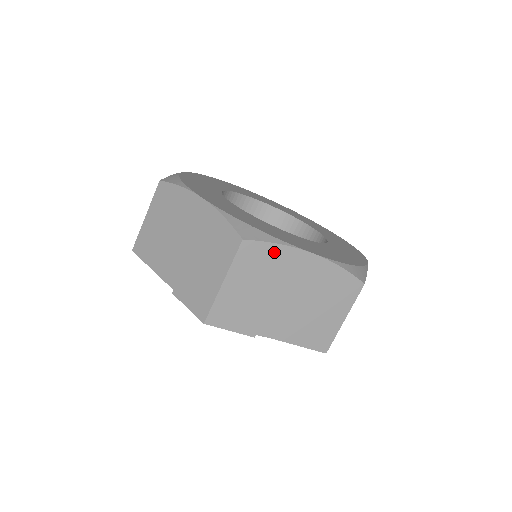
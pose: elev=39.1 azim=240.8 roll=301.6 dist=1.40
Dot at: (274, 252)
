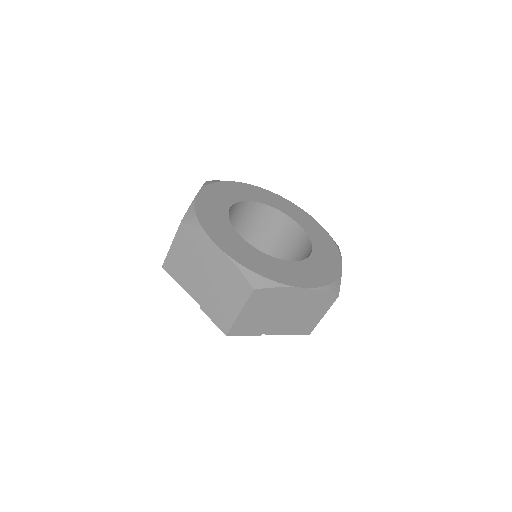
Dot at: (275, 292)
